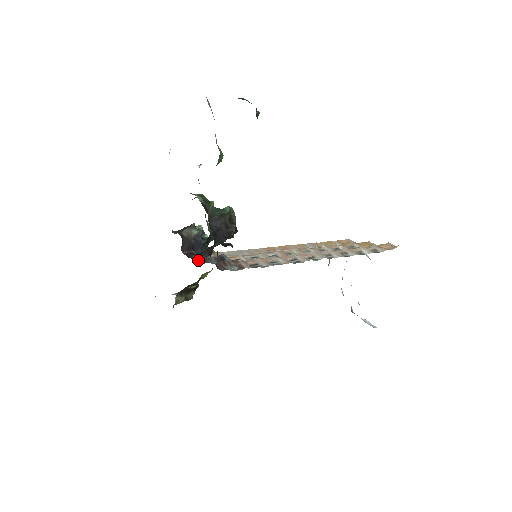
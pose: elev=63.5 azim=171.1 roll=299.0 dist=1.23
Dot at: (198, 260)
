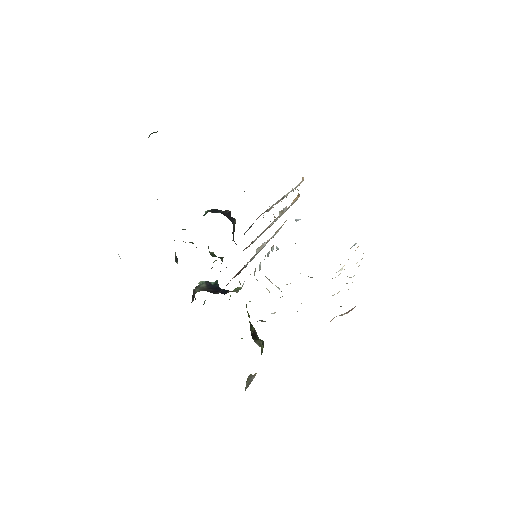
Dot at: occluded
